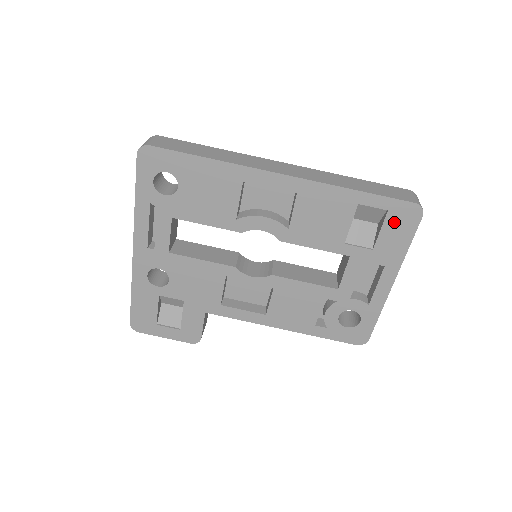
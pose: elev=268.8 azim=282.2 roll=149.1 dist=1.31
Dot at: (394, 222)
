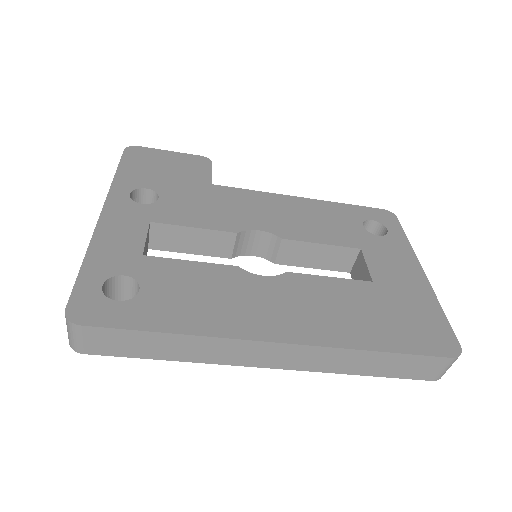
Dot at: occluded
